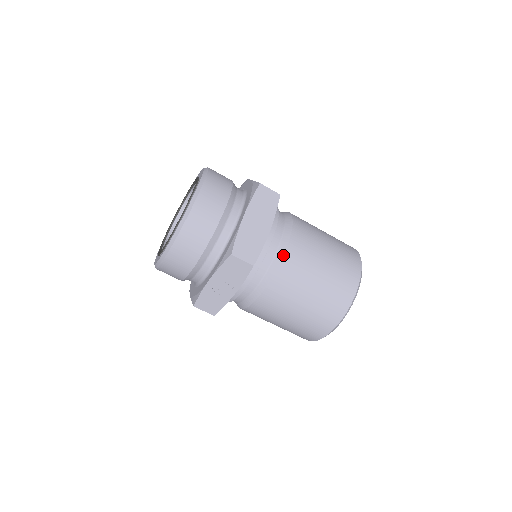
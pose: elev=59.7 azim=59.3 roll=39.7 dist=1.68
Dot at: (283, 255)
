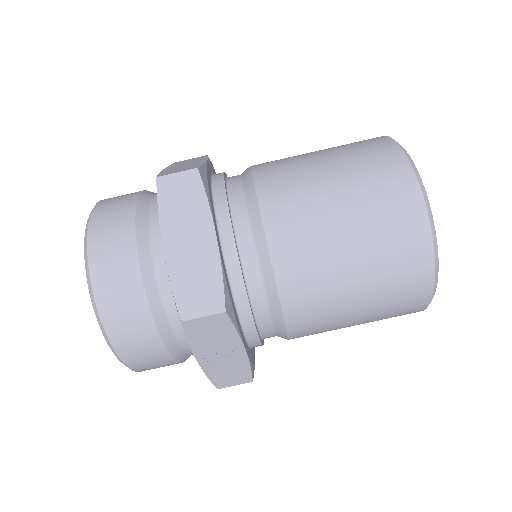
Dot at: (268, 251)
